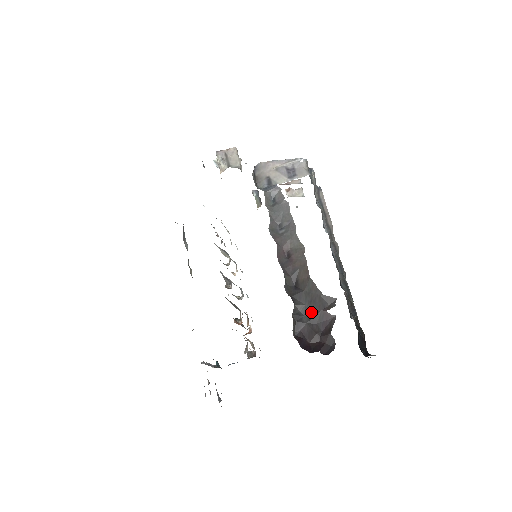
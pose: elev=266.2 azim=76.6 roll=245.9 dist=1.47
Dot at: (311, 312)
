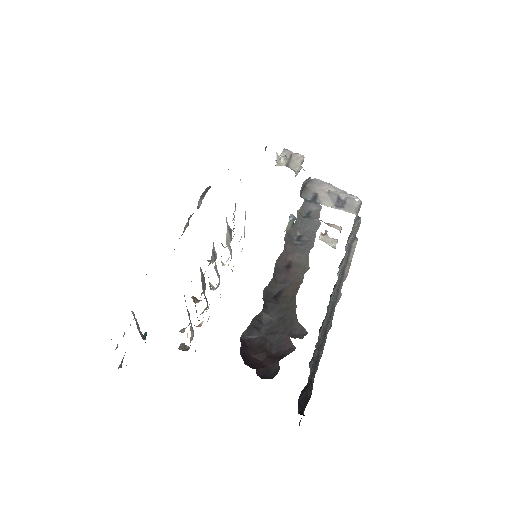
Dot at: (274, 328)
